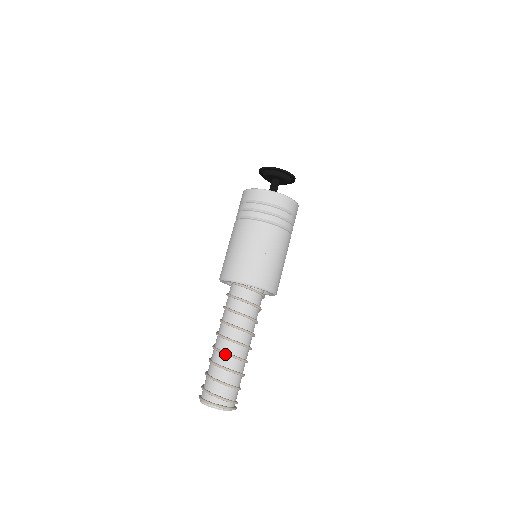
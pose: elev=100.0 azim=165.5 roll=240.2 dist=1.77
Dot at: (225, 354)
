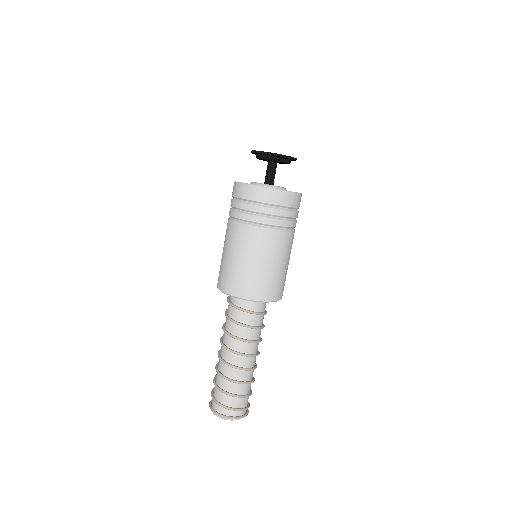
Dot at: (249, 370)
